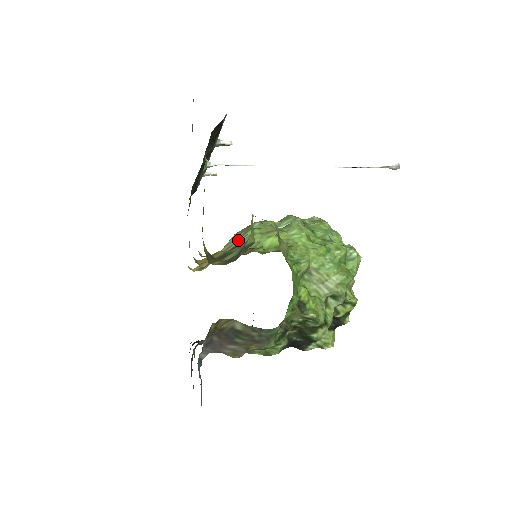
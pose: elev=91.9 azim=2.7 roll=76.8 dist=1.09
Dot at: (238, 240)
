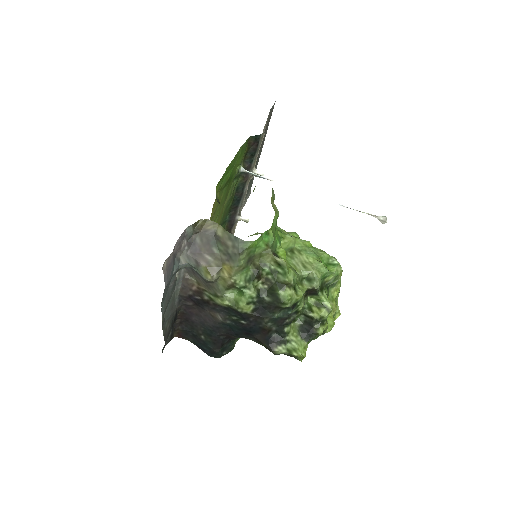
Dot at: occluded
